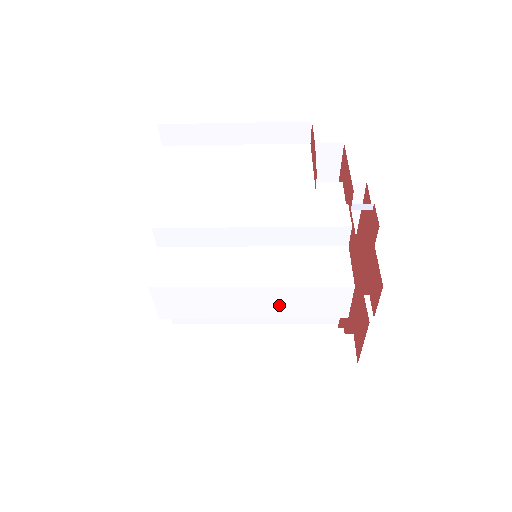
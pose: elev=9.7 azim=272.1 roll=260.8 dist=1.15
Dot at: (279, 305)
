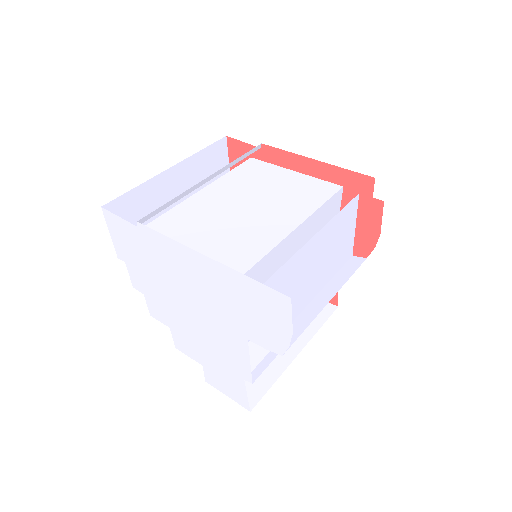
Dot at: occluded
